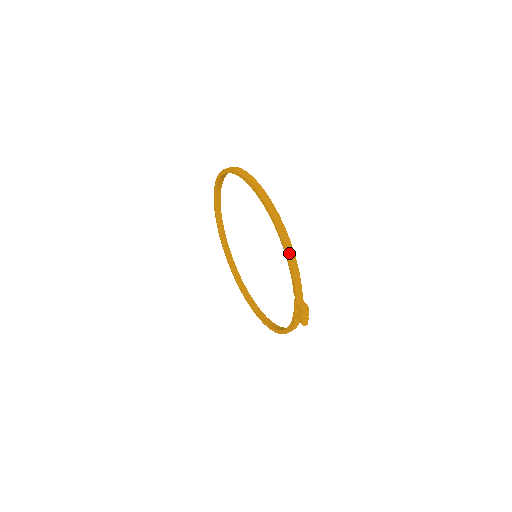
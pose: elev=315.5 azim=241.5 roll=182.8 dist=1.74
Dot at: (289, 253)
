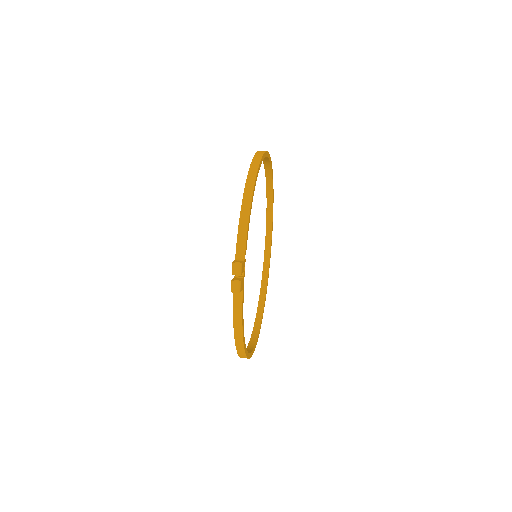
Dot at: (246, 194)
